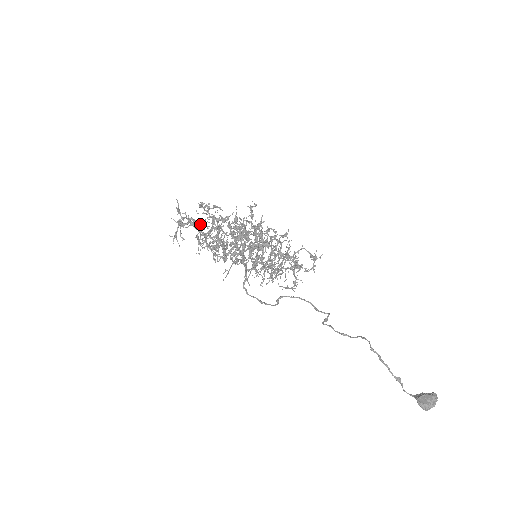
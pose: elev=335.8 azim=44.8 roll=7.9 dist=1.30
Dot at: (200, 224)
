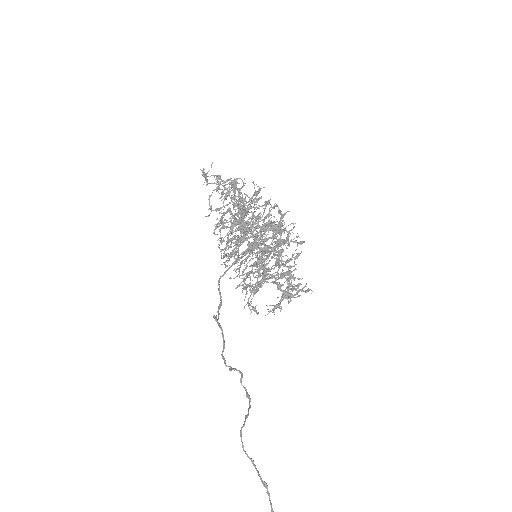
Dot at: (228, 195)
